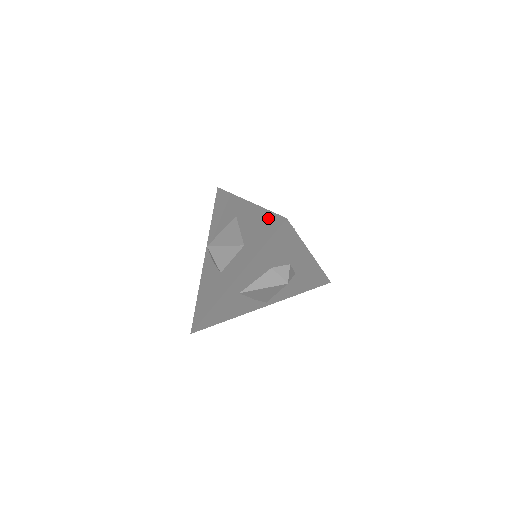
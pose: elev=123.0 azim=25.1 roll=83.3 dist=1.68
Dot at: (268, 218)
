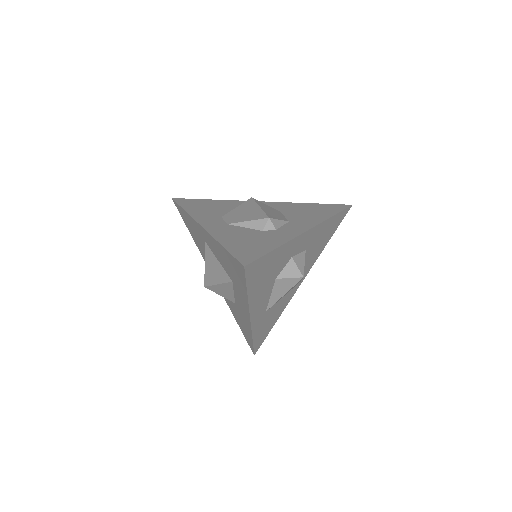
Dot at: (230, 259)
